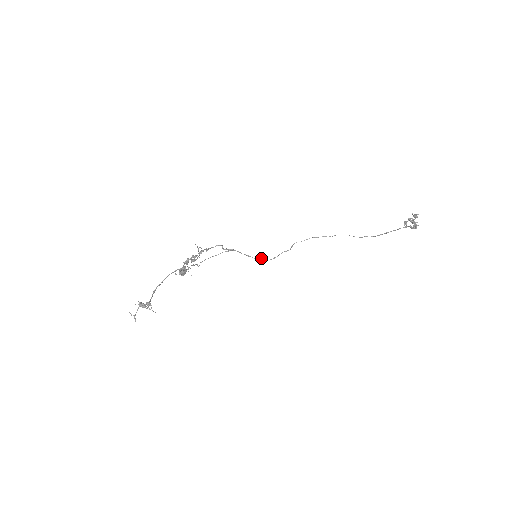
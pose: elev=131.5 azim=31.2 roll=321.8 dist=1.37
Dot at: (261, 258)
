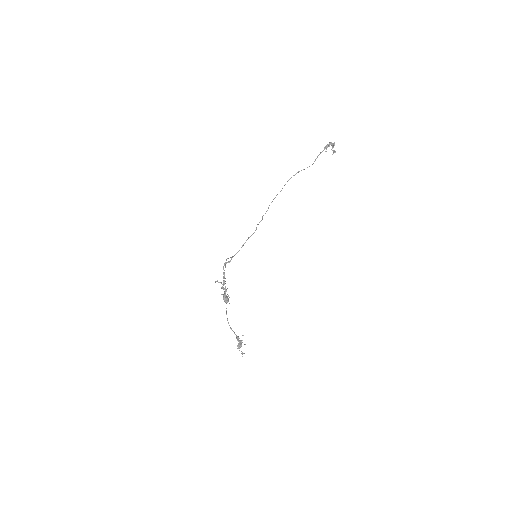
Dot at: (249, 237)
